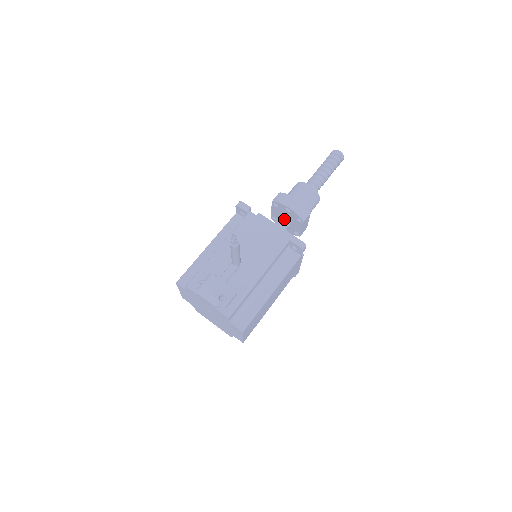
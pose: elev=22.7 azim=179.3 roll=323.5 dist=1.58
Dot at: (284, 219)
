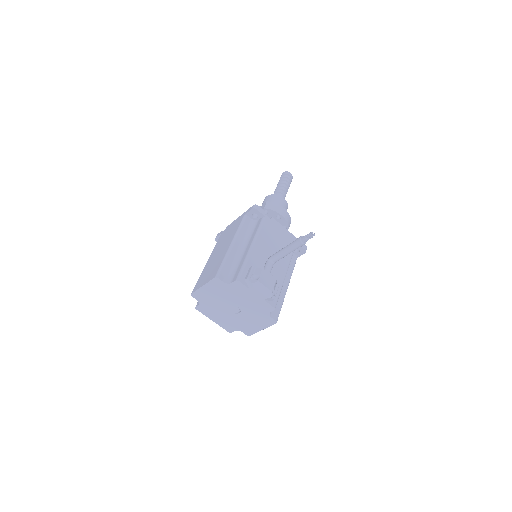
Dot at: occluded
